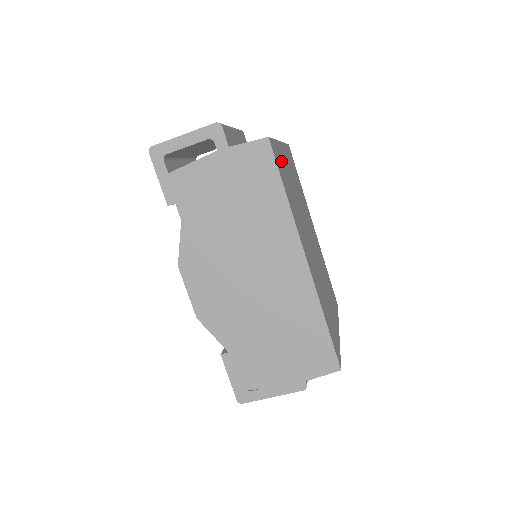
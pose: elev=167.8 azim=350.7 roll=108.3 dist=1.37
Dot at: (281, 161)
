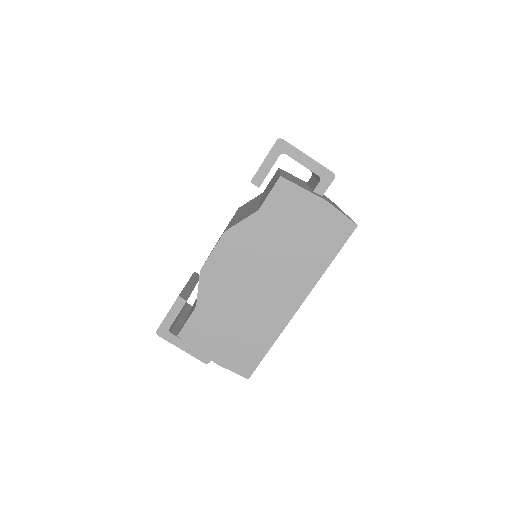
Dot at: occluded
